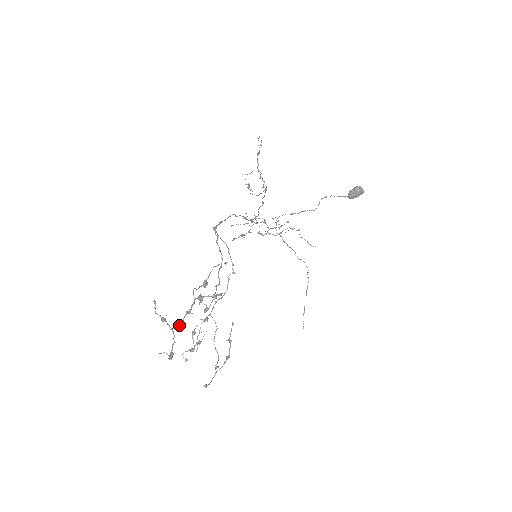
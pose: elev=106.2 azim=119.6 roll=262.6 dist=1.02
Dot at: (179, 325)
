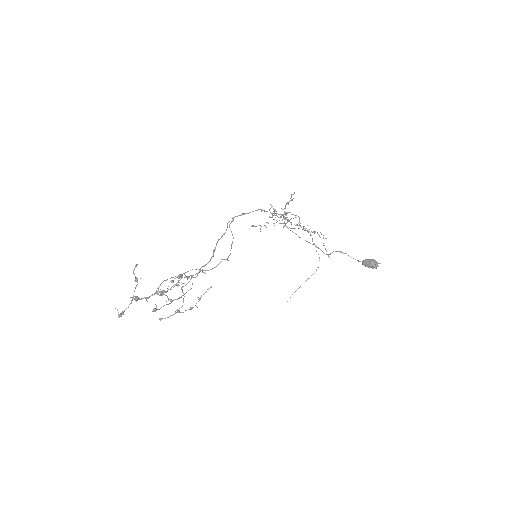
Dot at: (137, 299)
